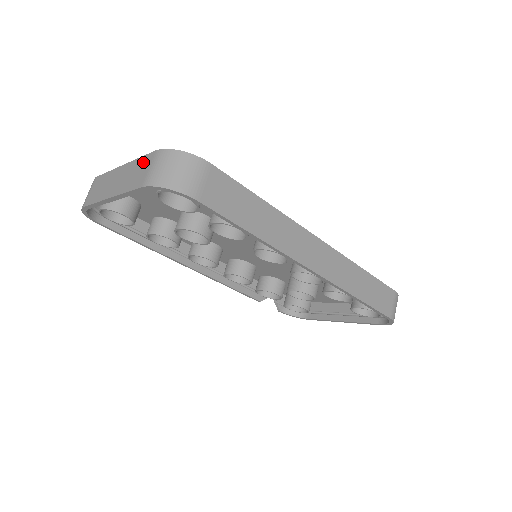
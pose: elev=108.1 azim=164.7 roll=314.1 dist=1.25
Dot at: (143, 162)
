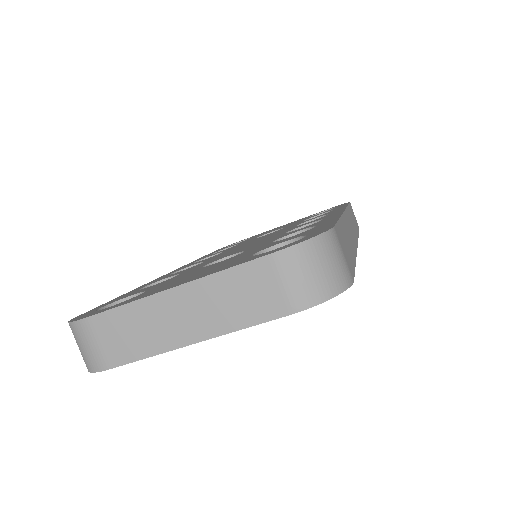
Dot at: (248, 277)
